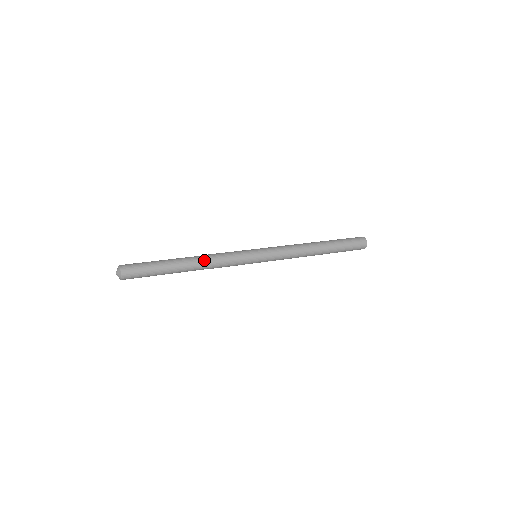
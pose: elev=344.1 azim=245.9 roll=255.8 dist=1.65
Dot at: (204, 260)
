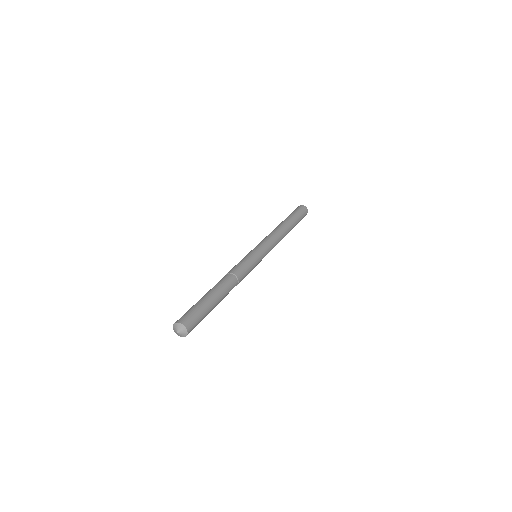
Dot at: (230, 277)
